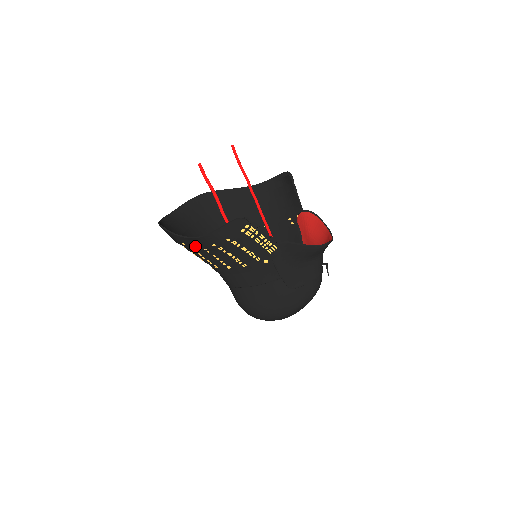
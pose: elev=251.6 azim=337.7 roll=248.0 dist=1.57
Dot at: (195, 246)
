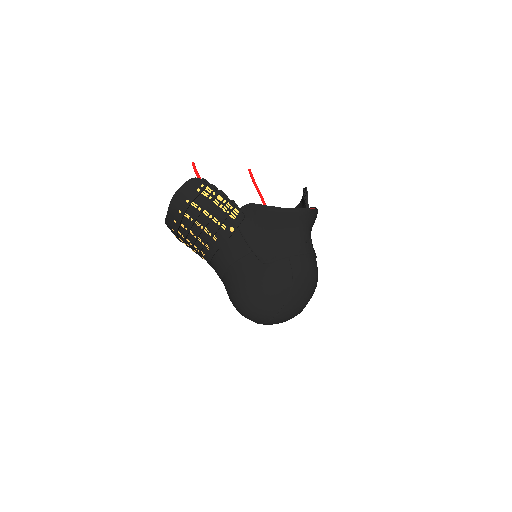
Dot at: (176, 225)
